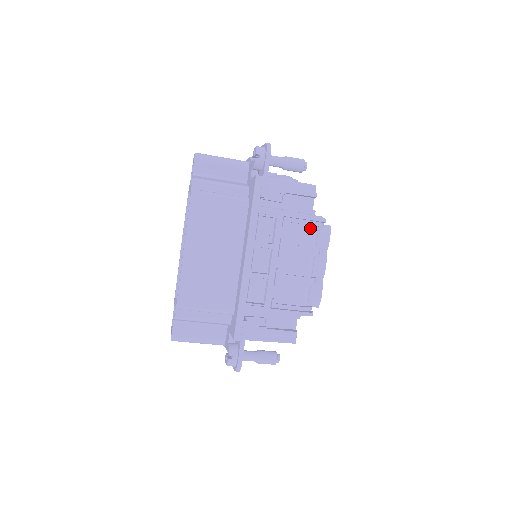
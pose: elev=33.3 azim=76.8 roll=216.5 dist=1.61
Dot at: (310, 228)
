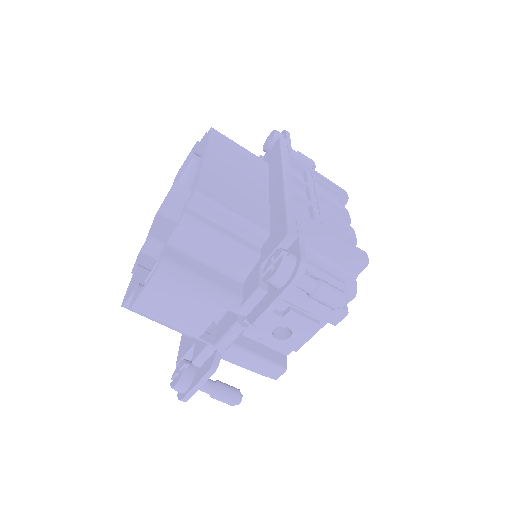
Dot at: (335, 197)
